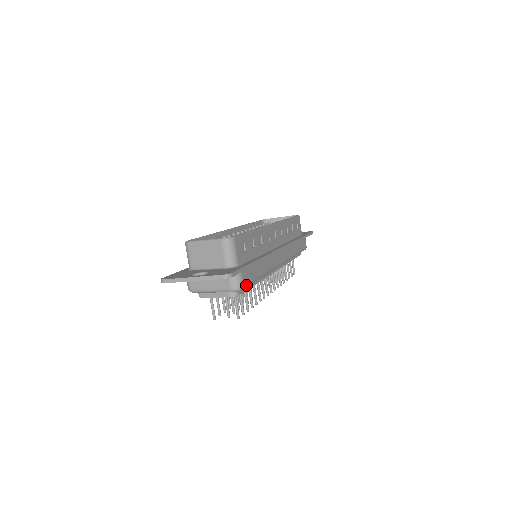
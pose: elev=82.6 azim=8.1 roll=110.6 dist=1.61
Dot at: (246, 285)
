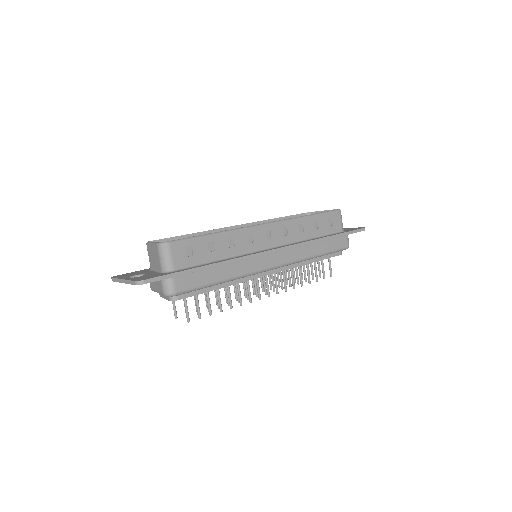
Dot at: (183, 291)
